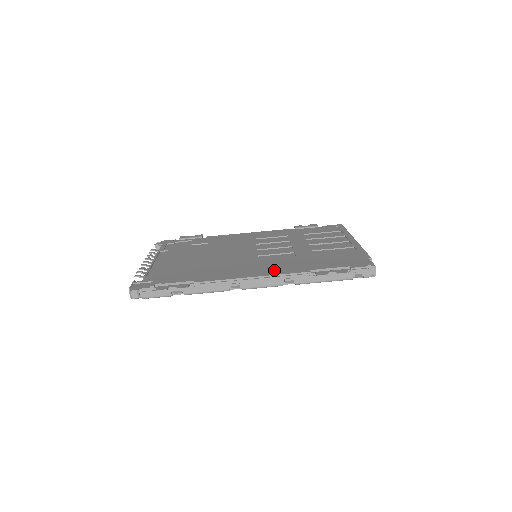
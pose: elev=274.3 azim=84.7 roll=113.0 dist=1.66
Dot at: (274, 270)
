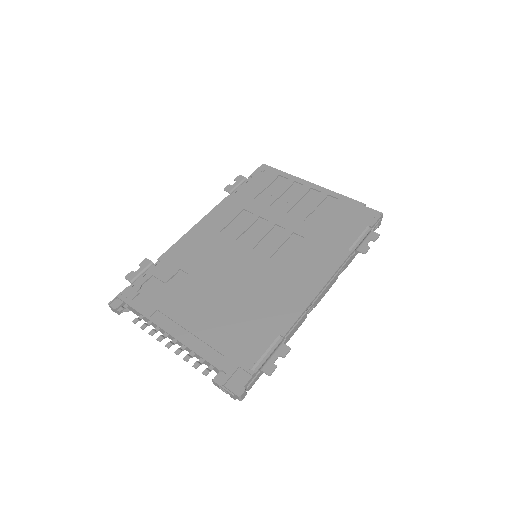
Dot at: (322, 270)
